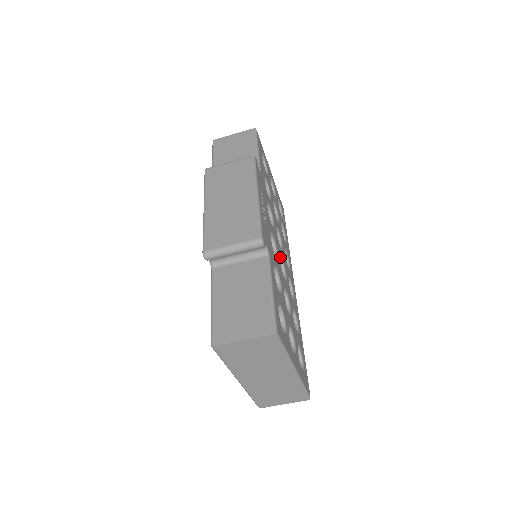
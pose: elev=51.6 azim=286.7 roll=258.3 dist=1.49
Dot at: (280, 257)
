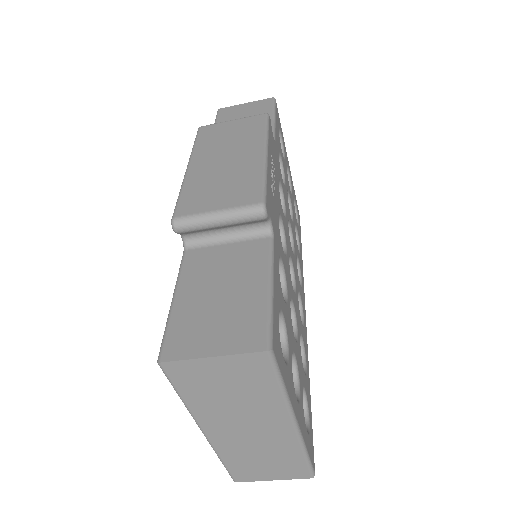
Dot at: (289, 259)
